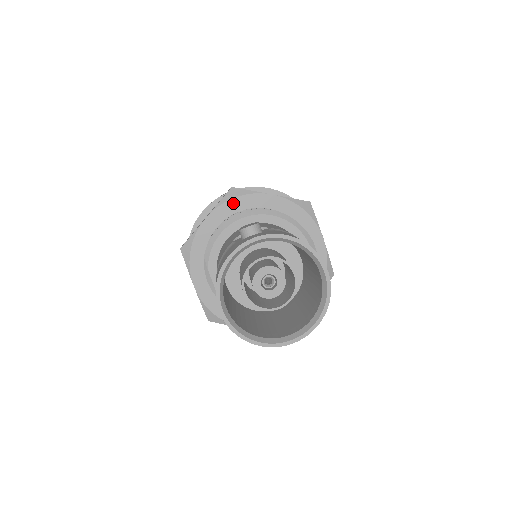
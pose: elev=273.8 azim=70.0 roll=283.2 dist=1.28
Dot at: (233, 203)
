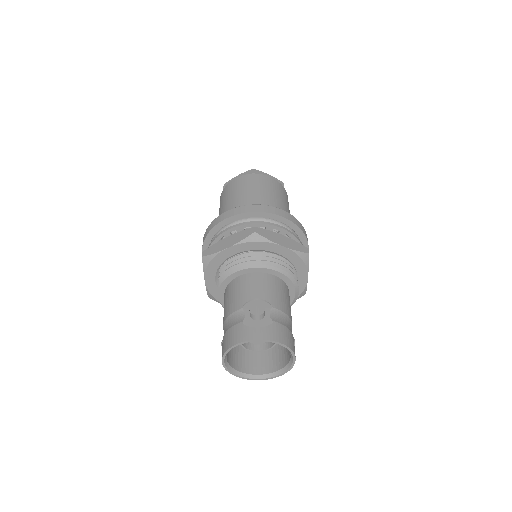
Dot at: (252, 244)
